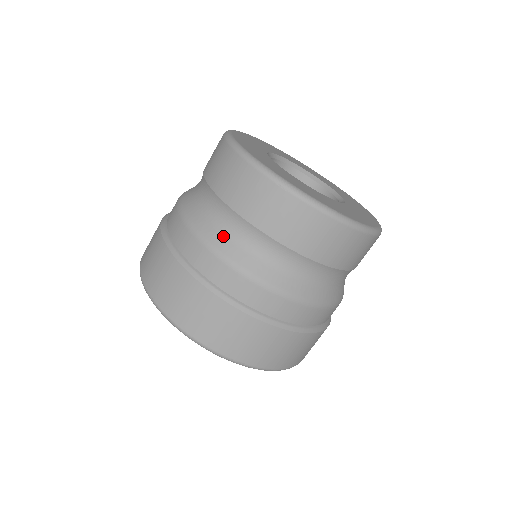
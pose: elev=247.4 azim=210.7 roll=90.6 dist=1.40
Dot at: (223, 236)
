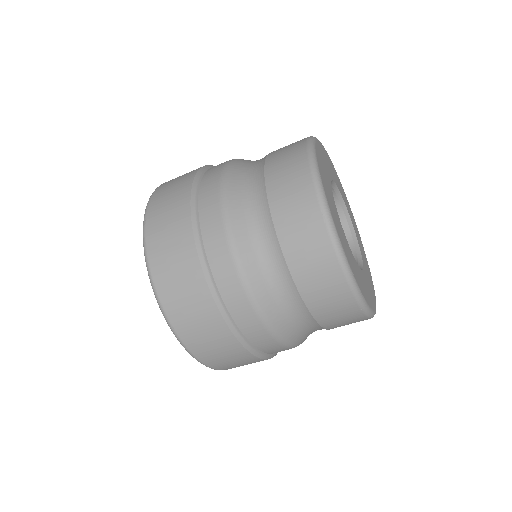
Dot at: (284, 319)
